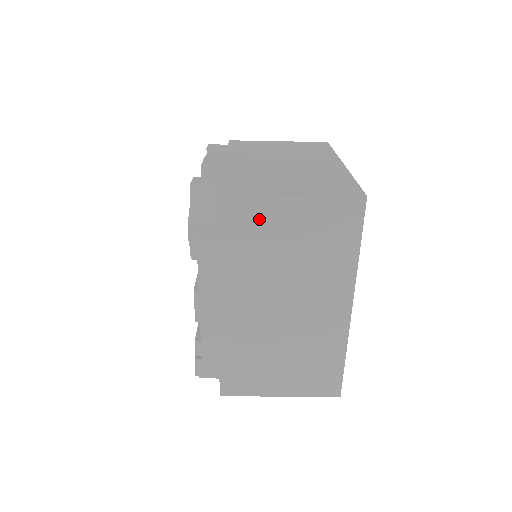
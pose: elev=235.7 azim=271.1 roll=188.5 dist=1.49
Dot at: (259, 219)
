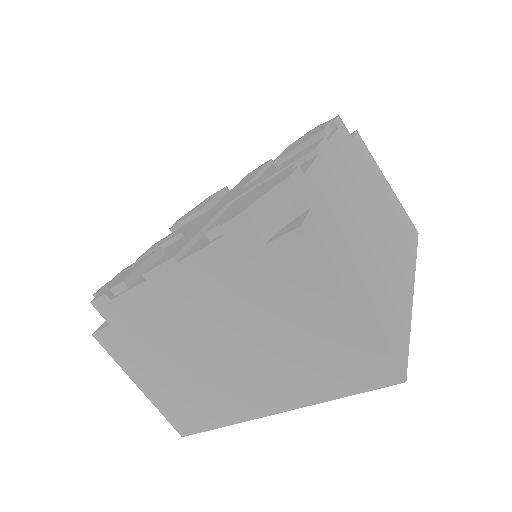
Dot at: (373, 169)
